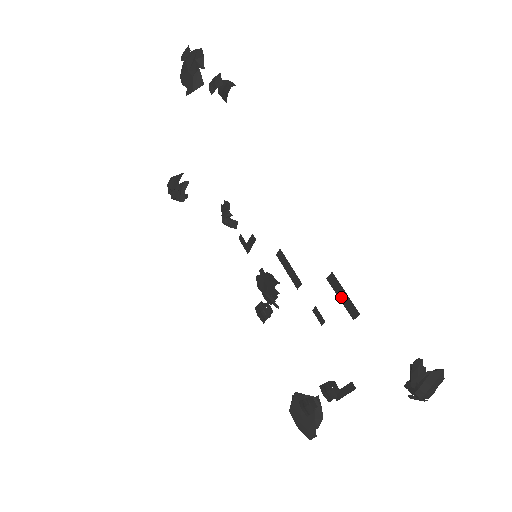
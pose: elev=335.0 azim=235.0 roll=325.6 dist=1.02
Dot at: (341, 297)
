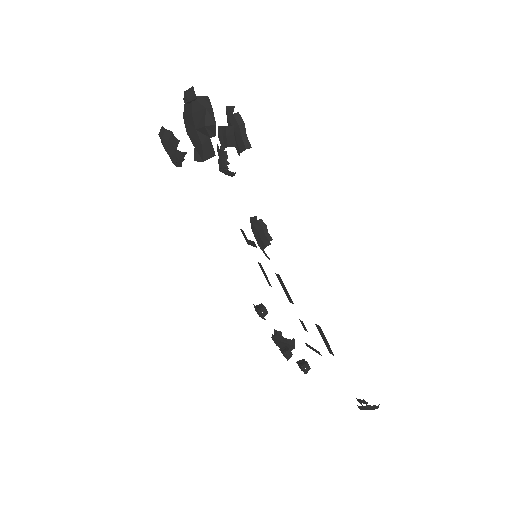
Dot at: (323, 339)
